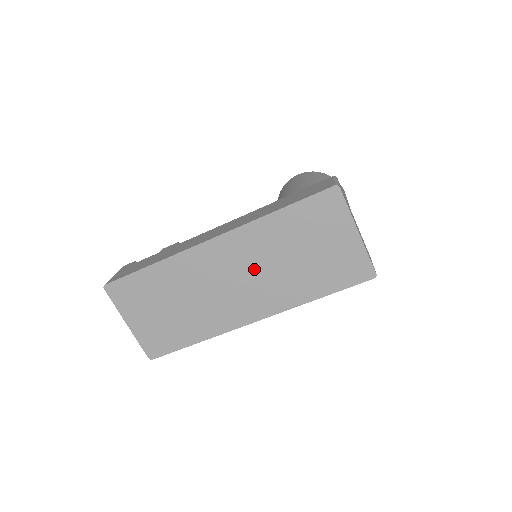
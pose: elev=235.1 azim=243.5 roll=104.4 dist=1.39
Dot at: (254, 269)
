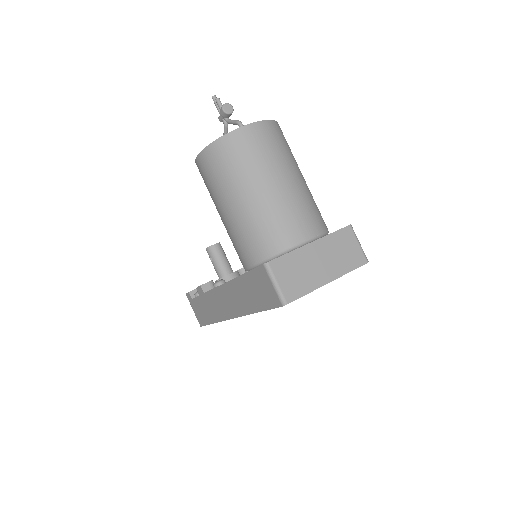
Dot at: occluded
